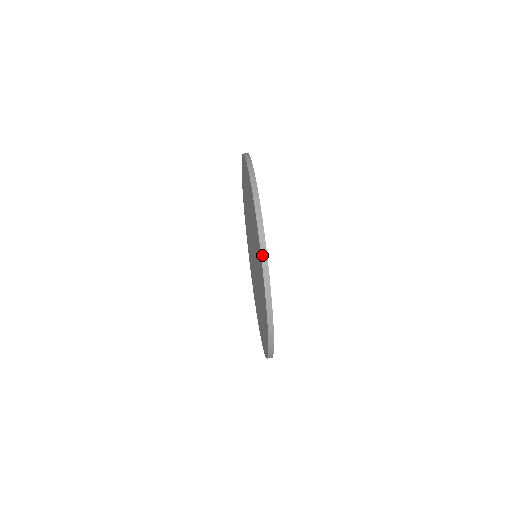
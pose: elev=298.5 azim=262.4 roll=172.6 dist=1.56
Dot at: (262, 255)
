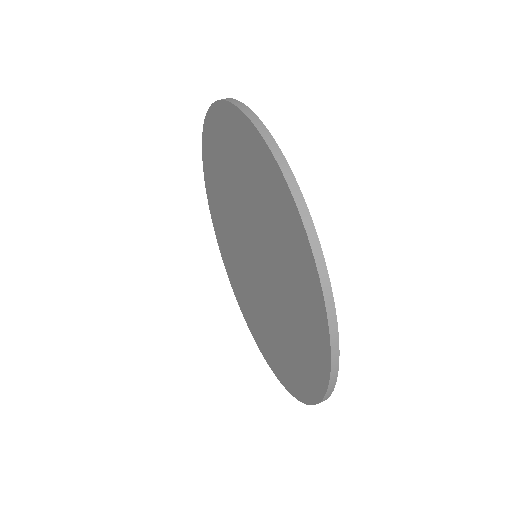
Dot at: (229, 101)
